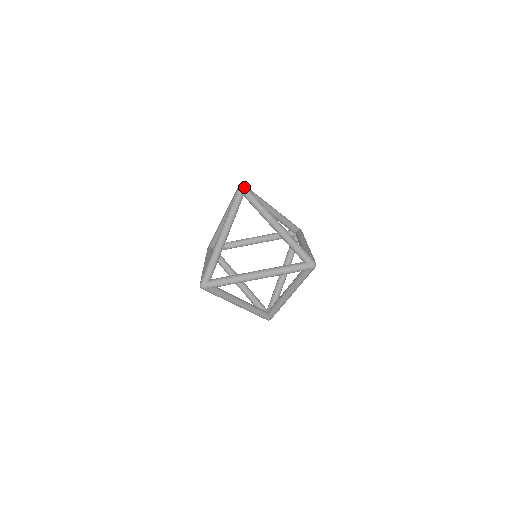
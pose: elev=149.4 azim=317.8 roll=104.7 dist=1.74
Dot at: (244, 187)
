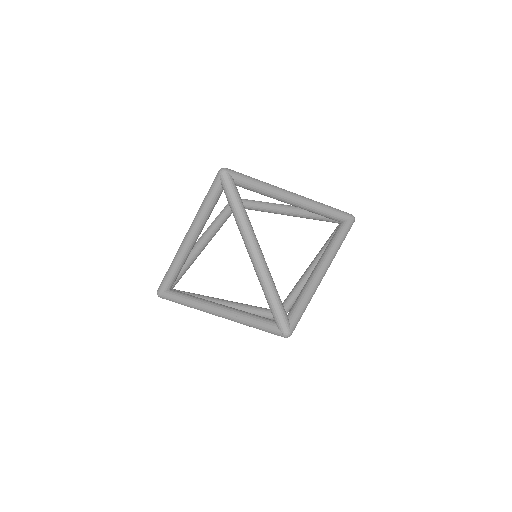
Dot at: occluded
